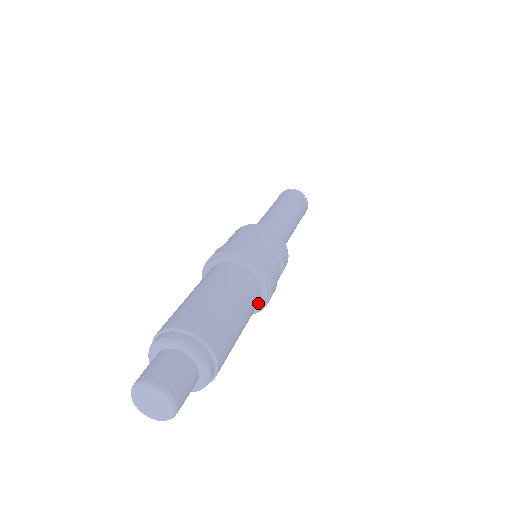
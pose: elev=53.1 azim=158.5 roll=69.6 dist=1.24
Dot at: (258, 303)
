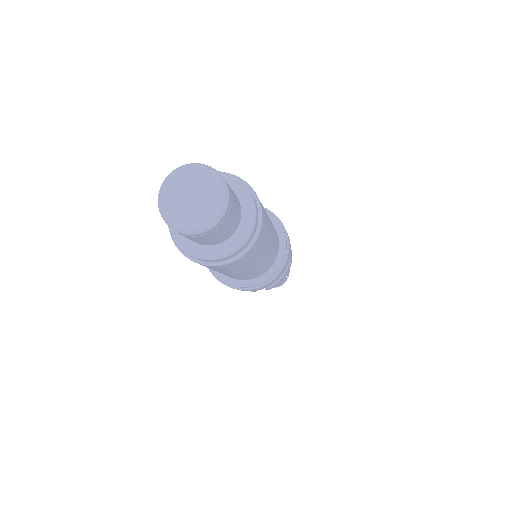
Dot at: (249, 278)
